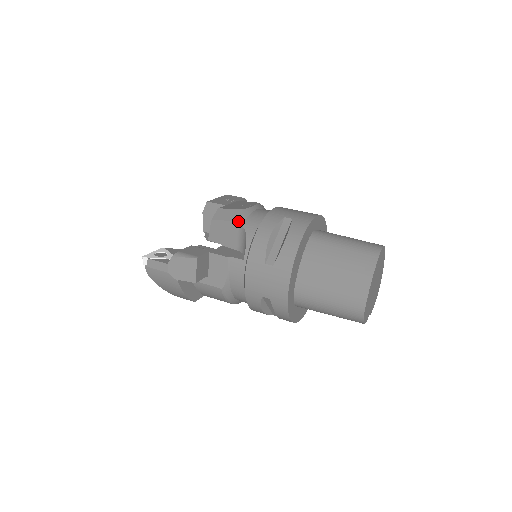
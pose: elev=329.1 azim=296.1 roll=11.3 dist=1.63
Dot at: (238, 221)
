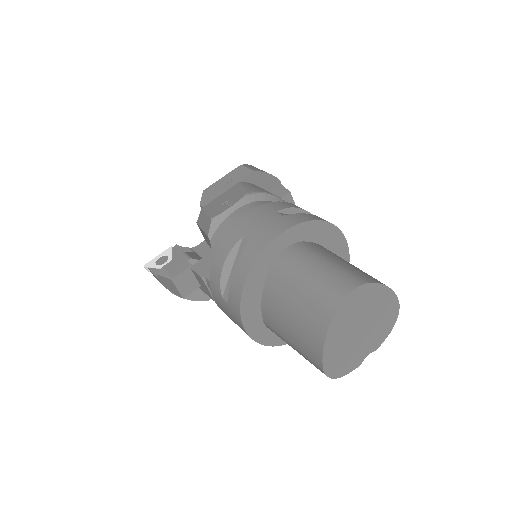
Dot at: (206, 235)
